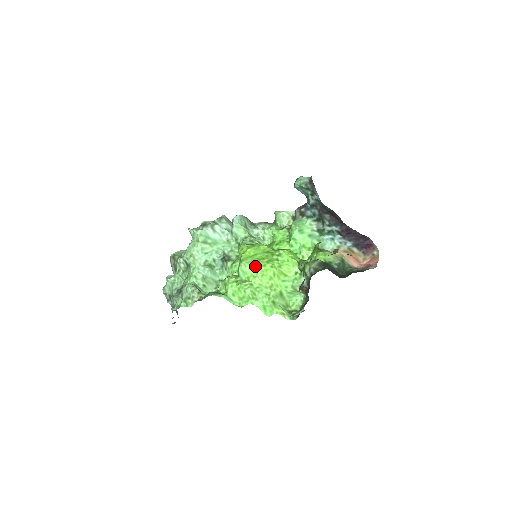
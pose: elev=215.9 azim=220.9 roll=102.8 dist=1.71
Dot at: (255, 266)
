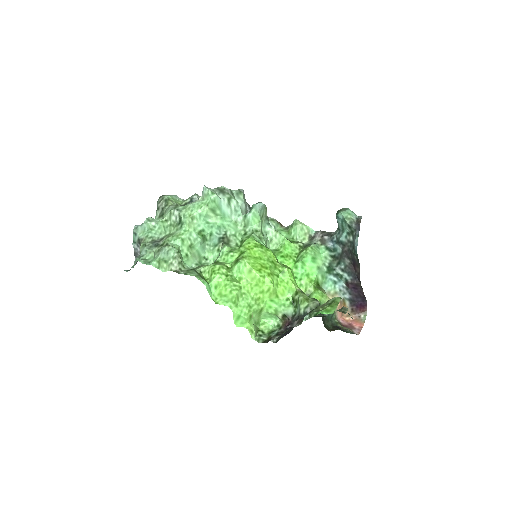
Dot at: (255, 272)
